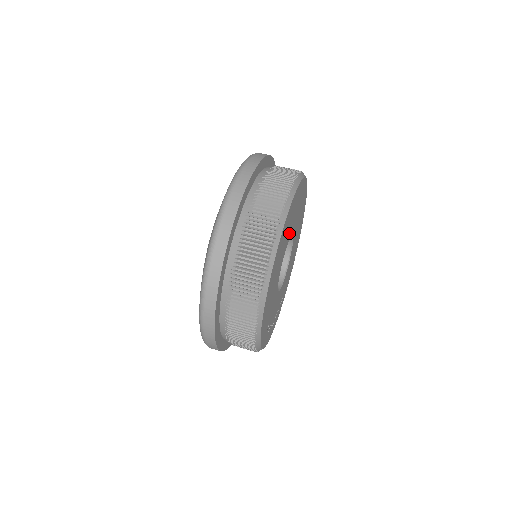
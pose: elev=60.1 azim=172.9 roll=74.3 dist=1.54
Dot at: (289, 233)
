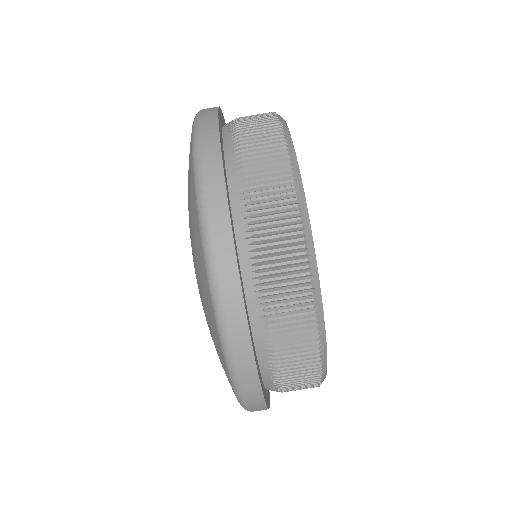
Dot at: occluded
